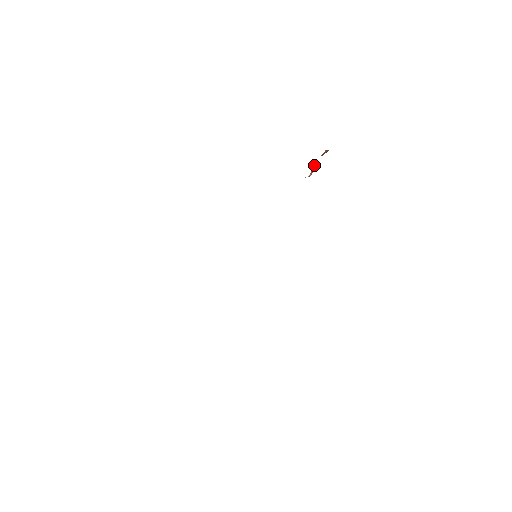
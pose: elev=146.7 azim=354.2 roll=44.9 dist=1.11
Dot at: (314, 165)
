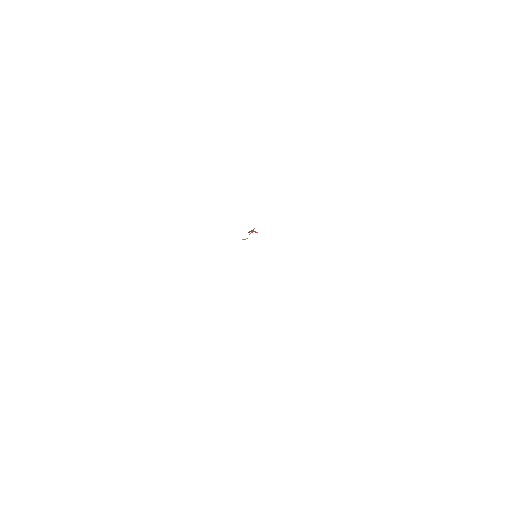
Dot at: occluded
